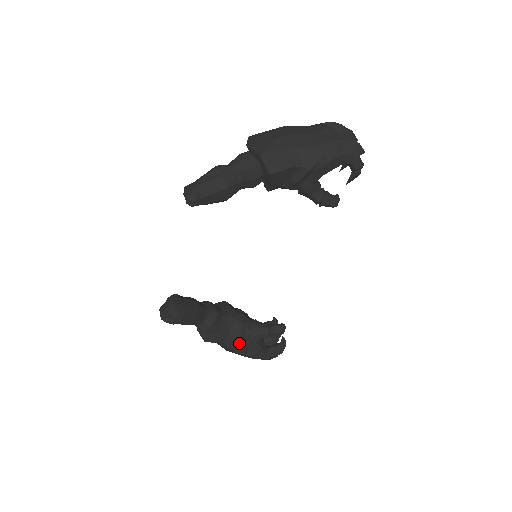
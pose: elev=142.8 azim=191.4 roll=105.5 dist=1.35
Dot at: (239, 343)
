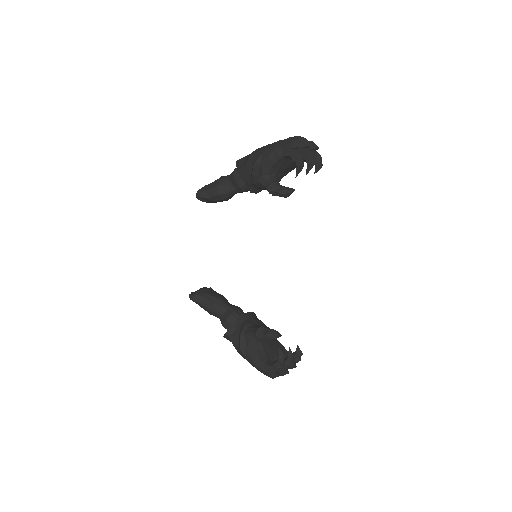
Dot at: (239, 340)
